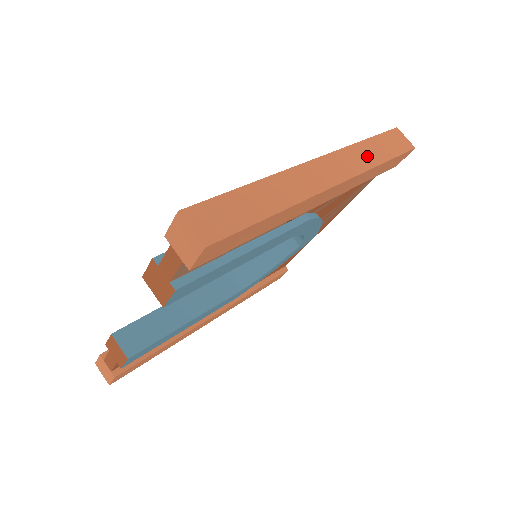
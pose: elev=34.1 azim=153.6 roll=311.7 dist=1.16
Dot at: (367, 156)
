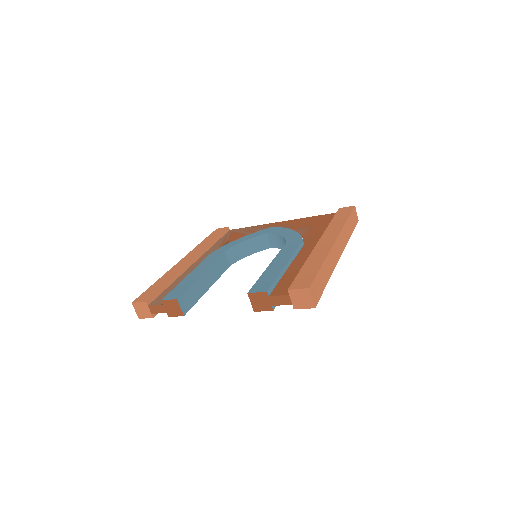
Dot at: (347, 232)
